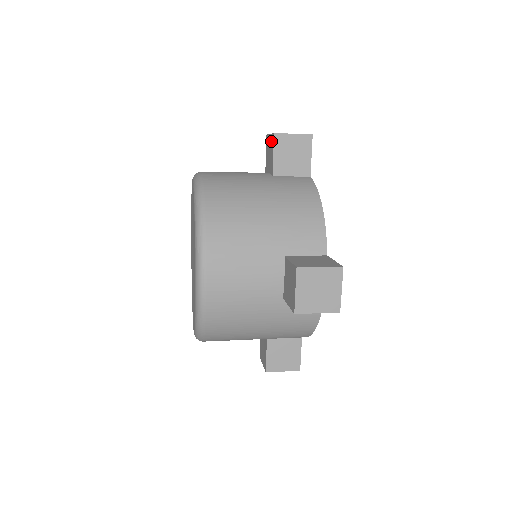
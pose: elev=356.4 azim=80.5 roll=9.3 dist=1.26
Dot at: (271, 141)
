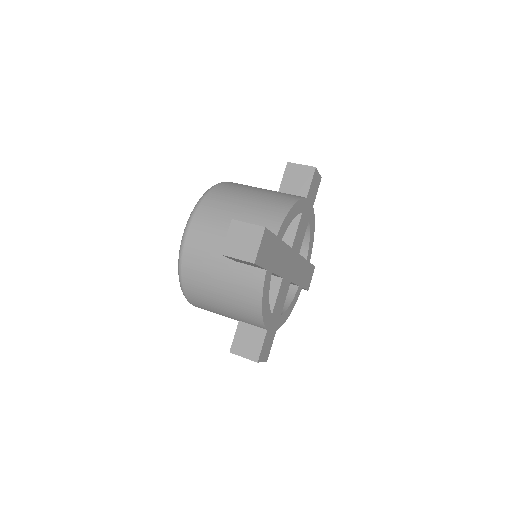
Dot at: occluded
